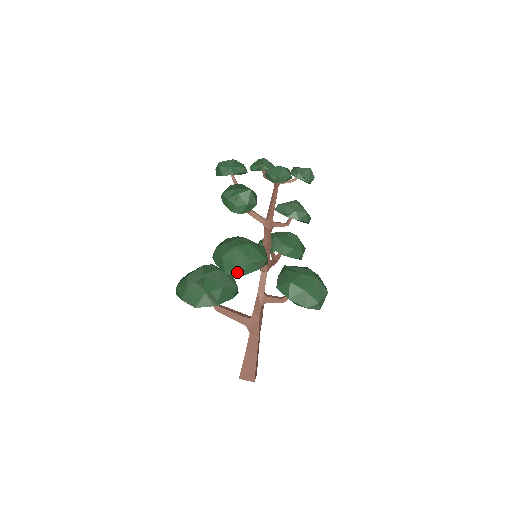
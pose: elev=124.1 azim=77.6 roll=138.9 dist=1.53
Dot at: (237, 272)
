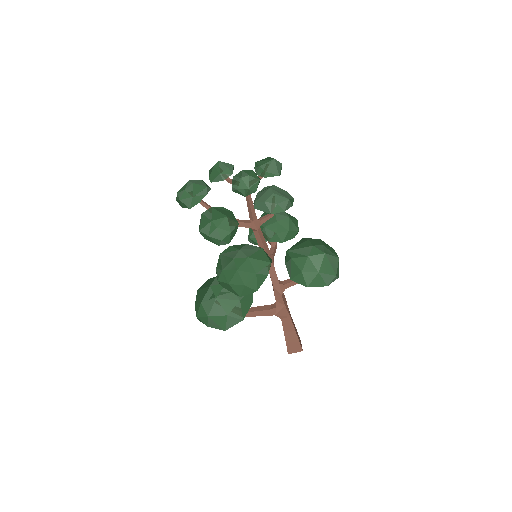
Dot at: (250, 291)
